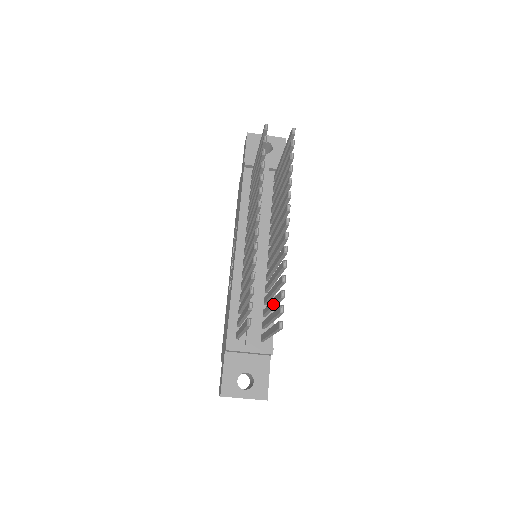
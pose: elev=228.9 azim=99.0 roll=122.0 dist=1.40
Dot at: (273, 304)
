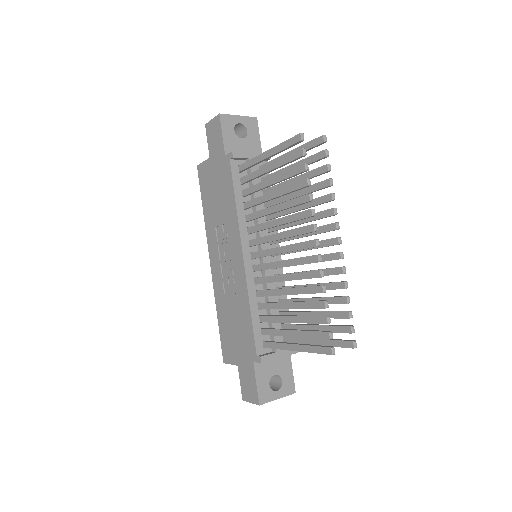
Dot at: occluded
